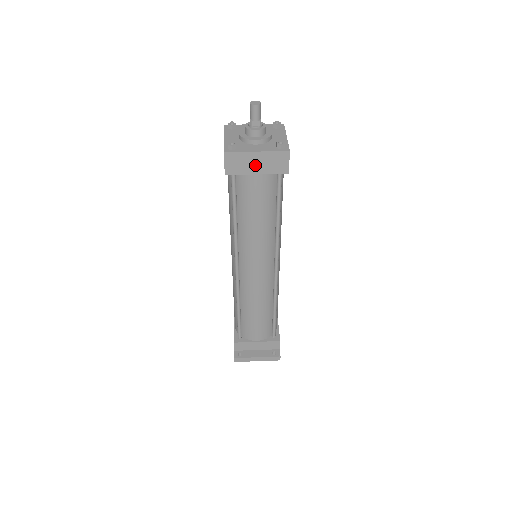
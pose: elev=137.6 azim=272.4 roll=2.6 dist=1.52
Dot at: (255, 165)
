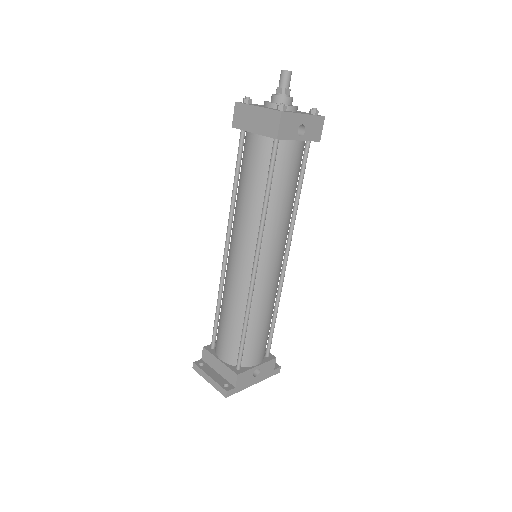
Dot at: (254, 122)
